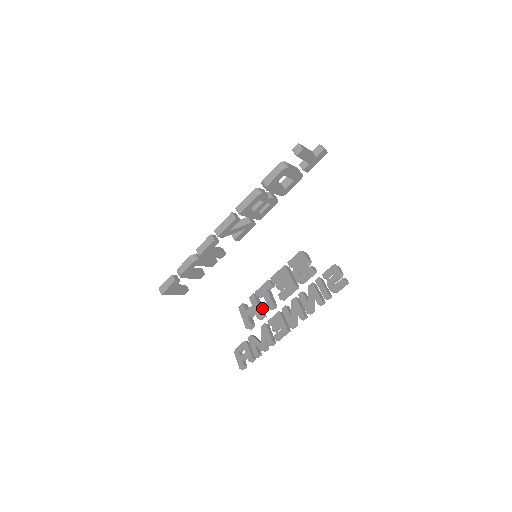
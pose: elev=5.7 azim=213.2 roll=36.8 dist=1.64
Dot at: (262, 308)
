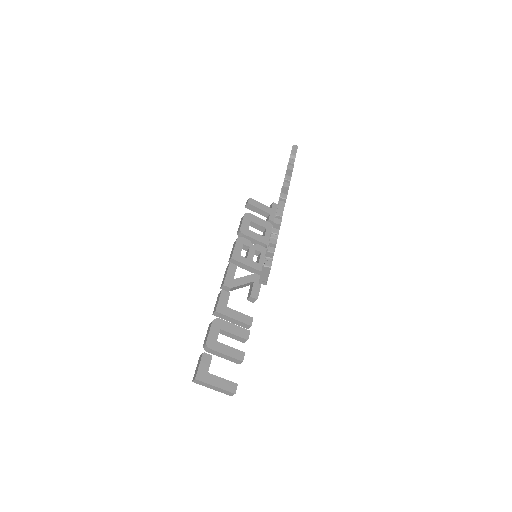
Dot at: occluded
